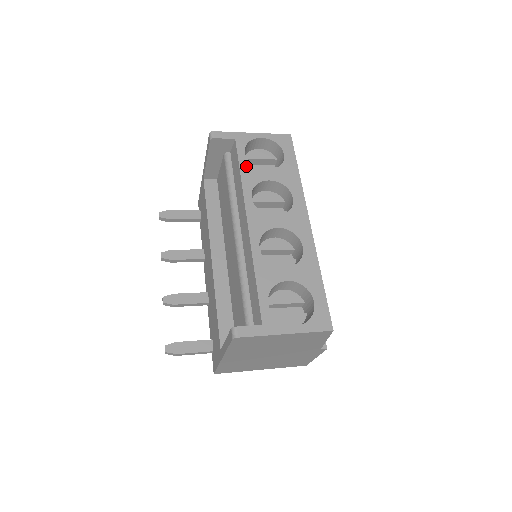
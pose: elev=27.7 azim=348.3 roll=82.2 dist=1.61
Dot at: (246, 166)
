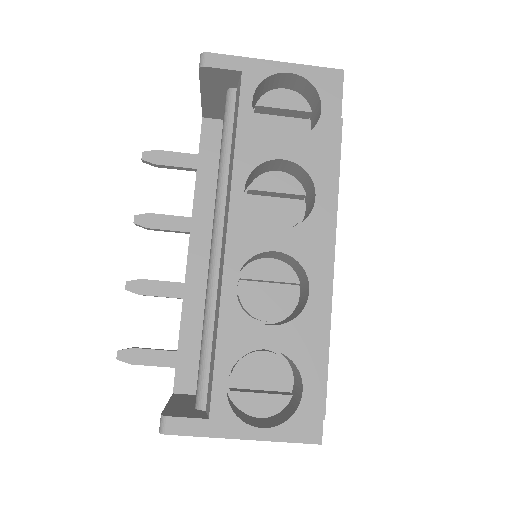
Dot at: (248, 127)
